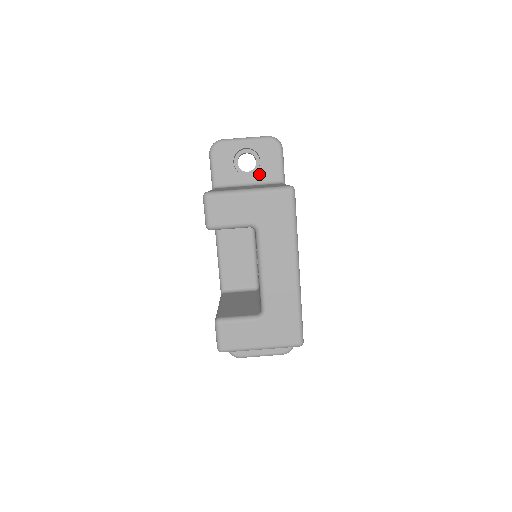
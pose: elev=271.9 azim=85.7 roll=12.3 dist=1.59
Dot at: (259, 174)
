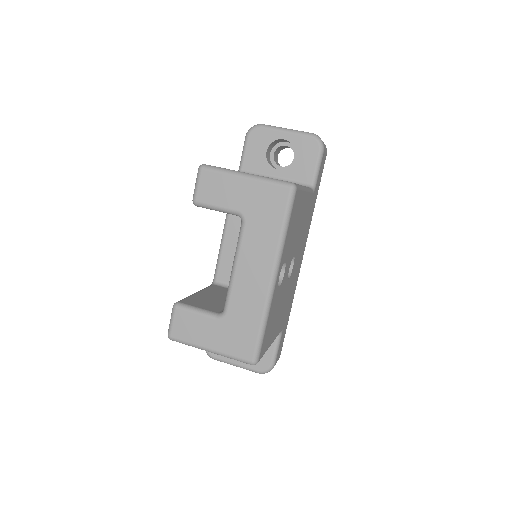
Dot at: (290, 171)
